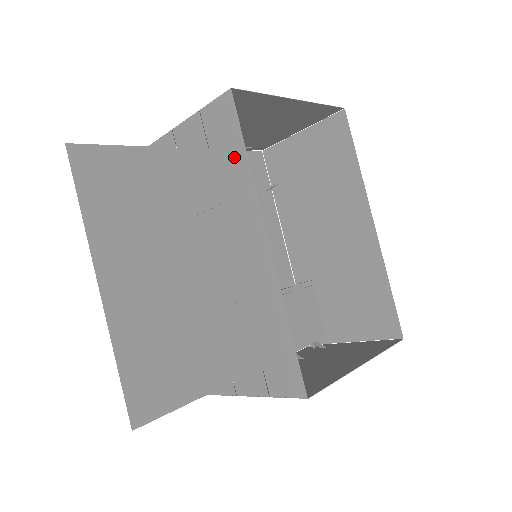
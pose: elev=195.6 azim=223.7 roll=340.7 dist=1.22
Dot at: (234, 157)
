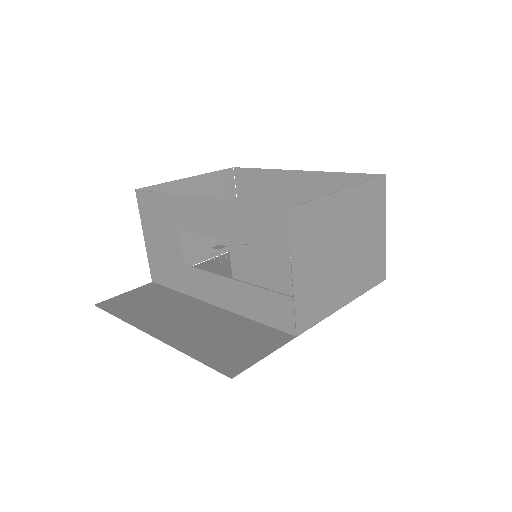
Dot at: (160, 204)
